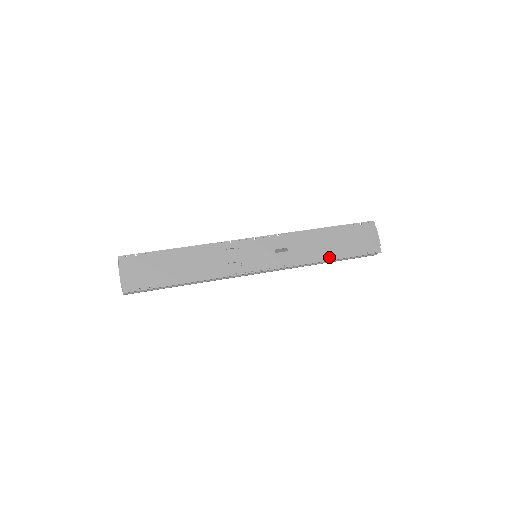
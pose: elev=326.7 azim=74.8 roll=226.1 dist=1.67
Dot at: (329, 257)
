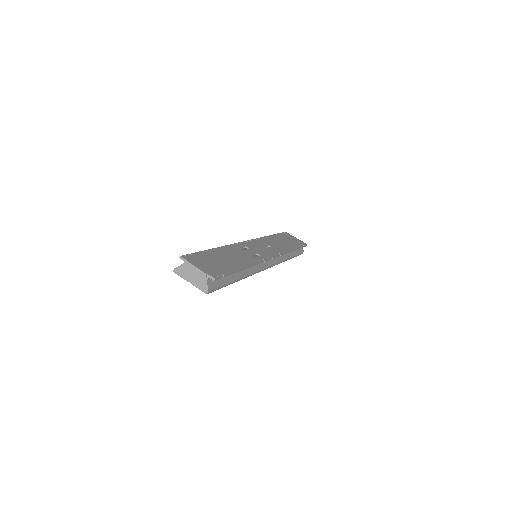
Dot at: (292, 248)
